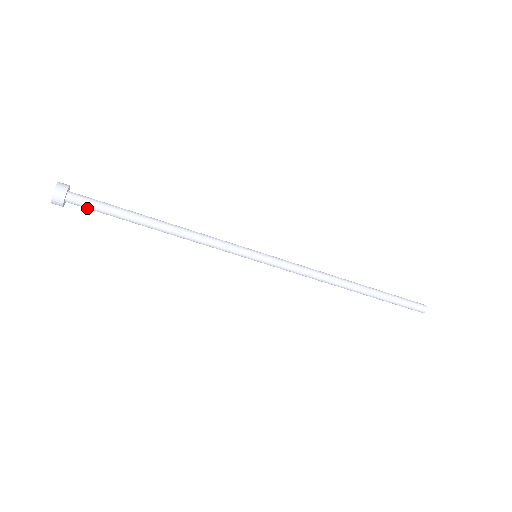
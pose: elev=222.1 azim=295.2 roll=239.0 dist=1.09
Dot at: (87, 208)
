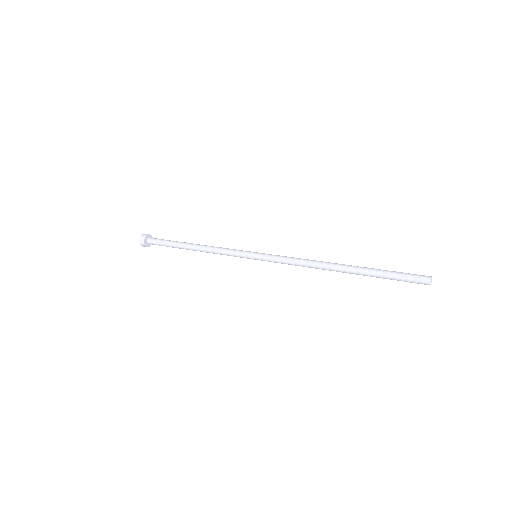
Dot at: occluded
